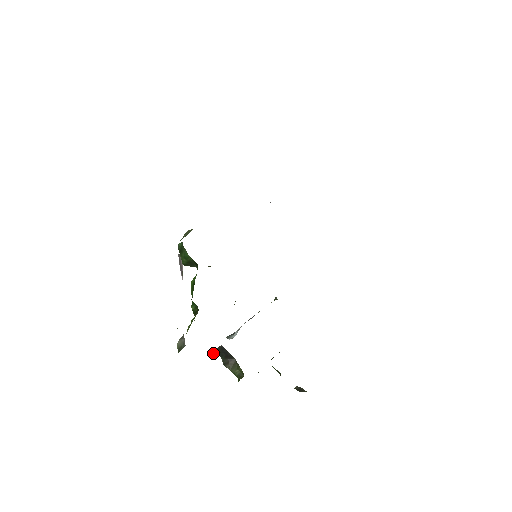
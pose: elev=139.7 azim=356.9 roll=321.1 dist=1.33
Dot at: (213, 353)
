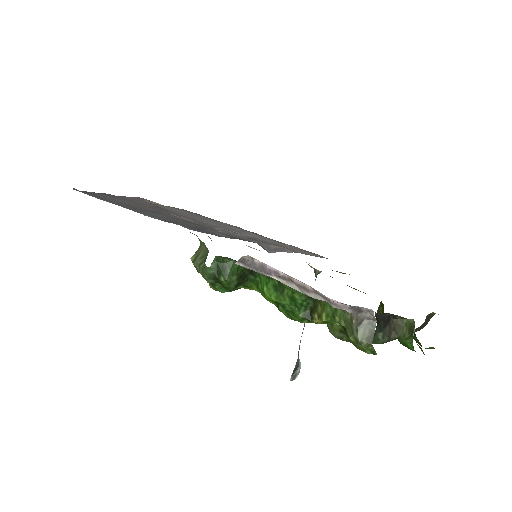
Dot at: (375, 331)
